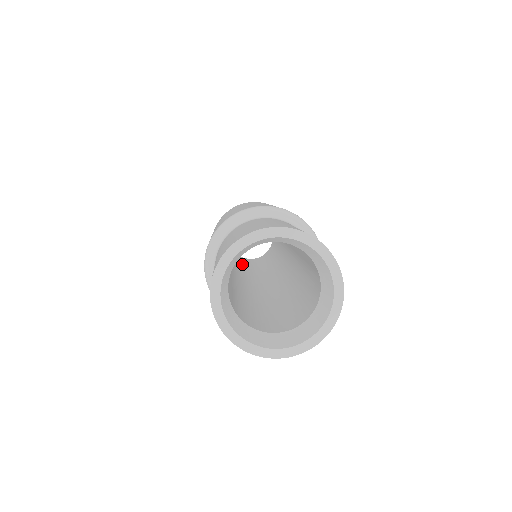
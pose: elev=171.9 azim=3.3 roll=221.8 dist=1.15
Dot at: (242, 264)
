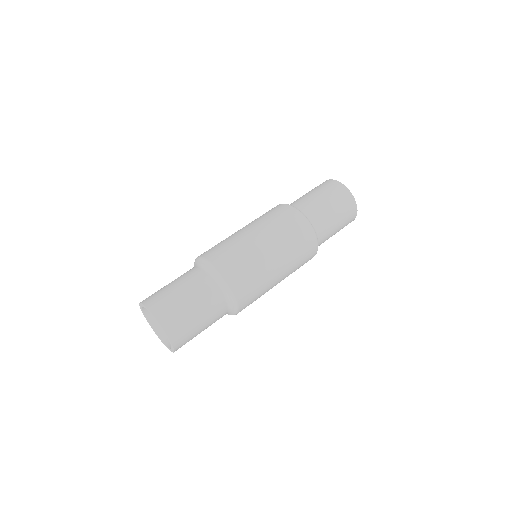
Dot at: occluded
